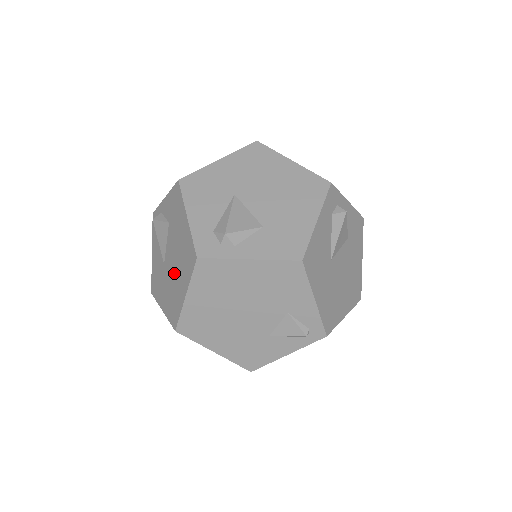
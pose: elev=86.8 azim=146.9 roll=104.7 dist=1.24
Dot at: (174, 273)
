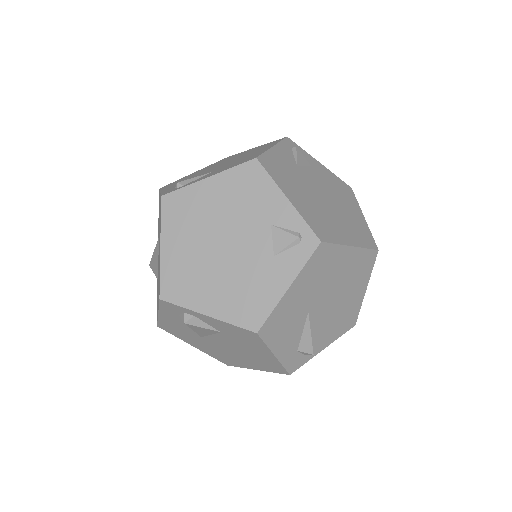
Dot at: (231, 353)
